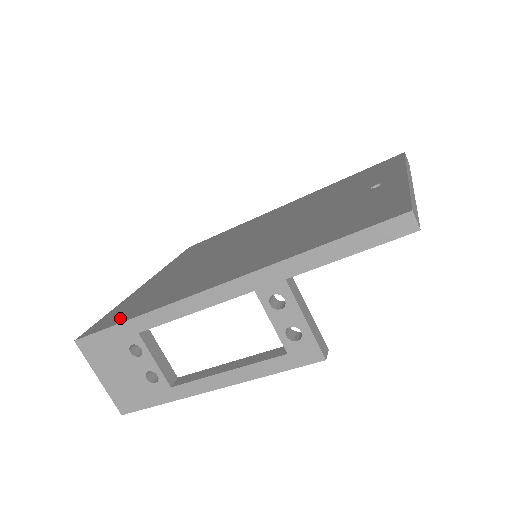
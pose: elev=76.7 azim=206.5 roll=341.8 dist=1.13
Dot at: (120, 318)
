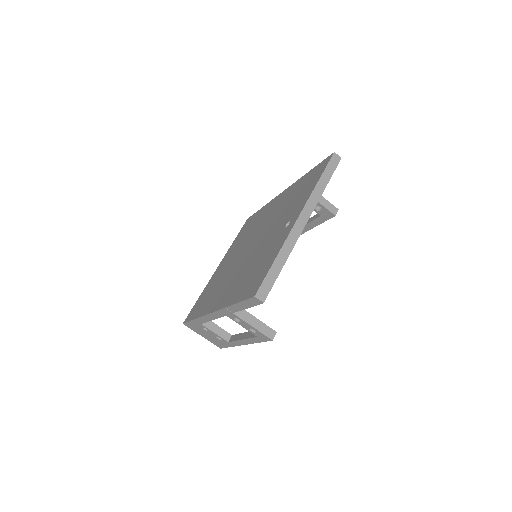
Dot at: (194, 314)
